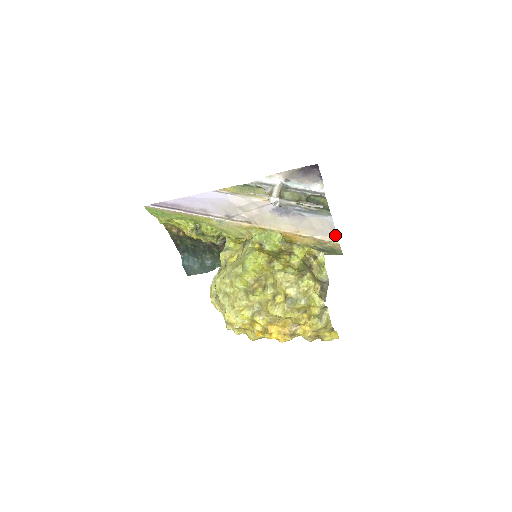
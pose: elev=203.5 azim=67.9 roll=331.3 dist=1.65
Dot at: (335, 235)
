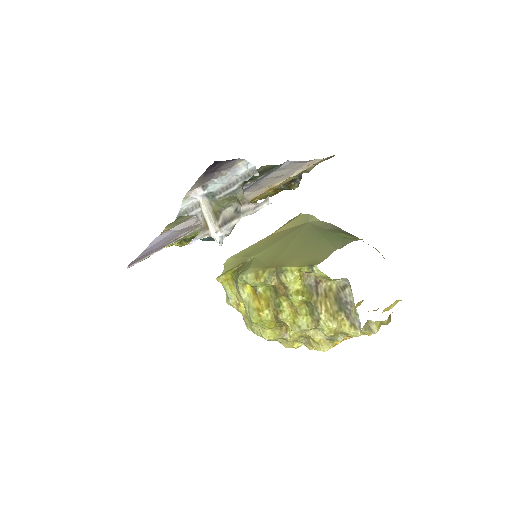
Dot at: (310, 161)
